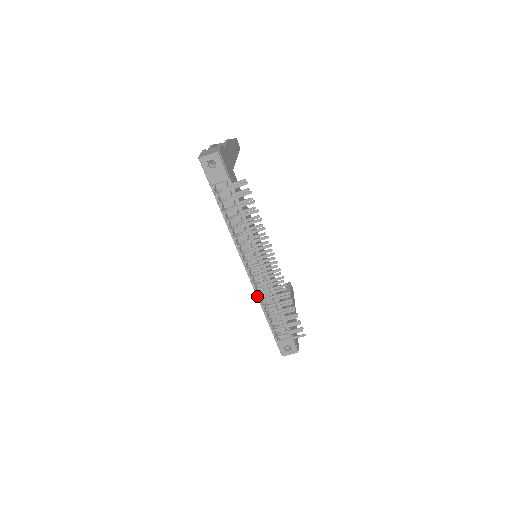
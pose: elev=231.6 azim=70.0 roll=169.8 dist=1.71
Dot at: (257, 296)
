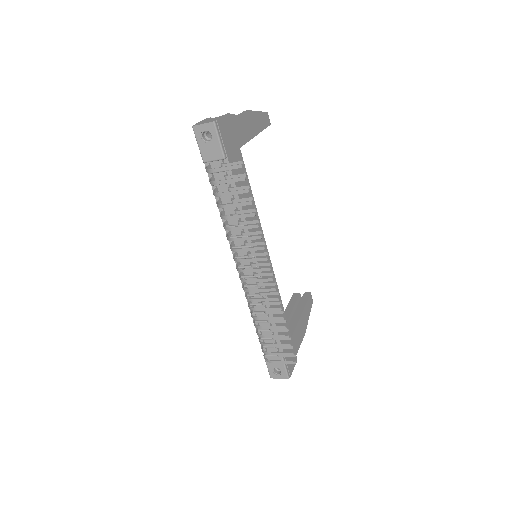
Dot at: occluded
